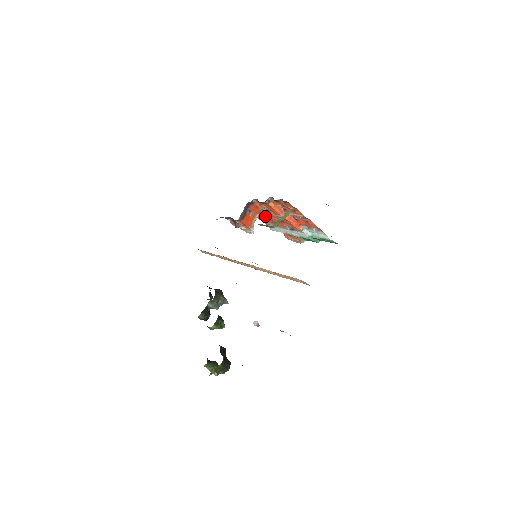
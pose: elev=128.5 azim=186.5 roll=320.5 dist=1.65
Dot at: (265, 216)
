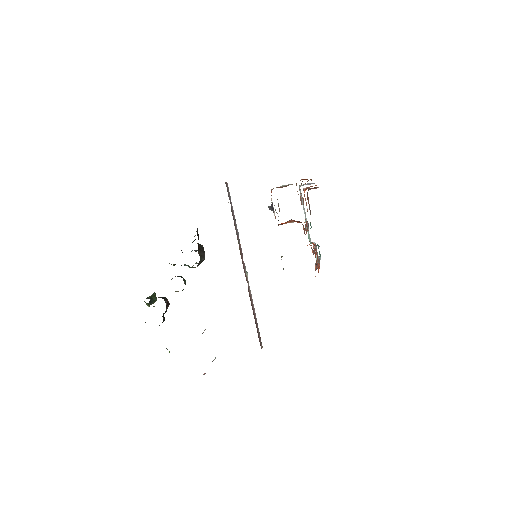
Dot at: occluded
